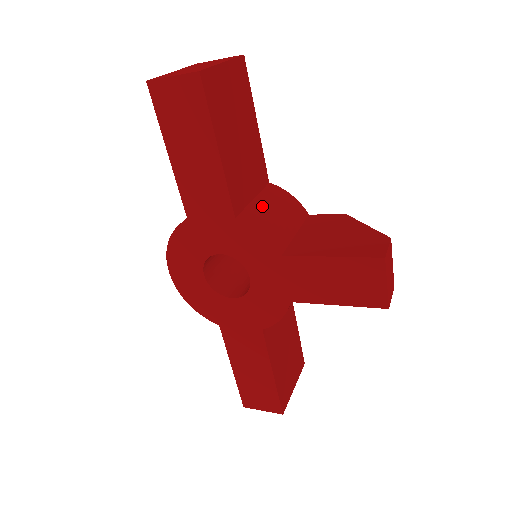
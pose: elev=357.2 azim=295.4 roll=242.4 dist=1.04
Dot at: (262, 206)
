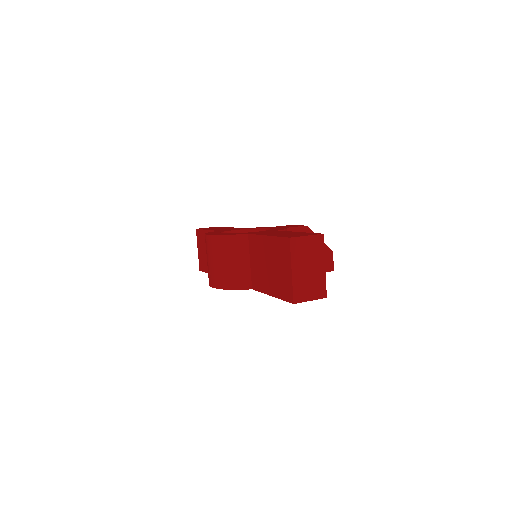
Dot at: occluded
